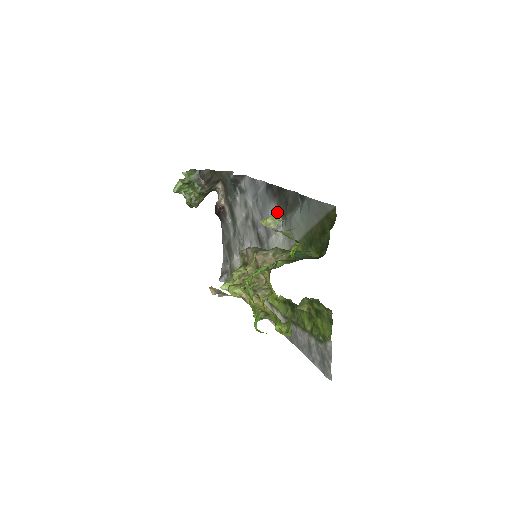
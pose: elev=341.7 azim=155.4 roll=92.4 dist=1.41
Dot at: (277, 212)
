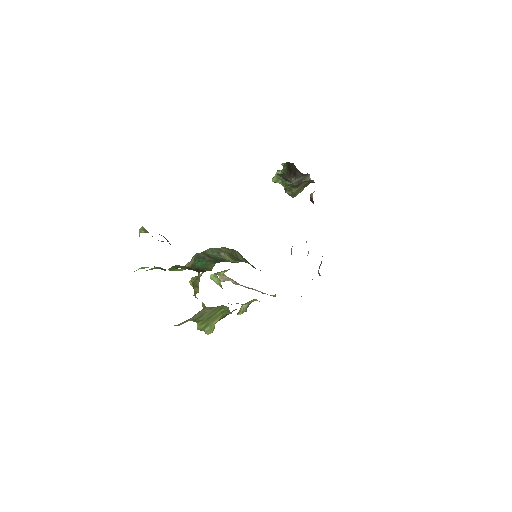
Dot at: occluded
